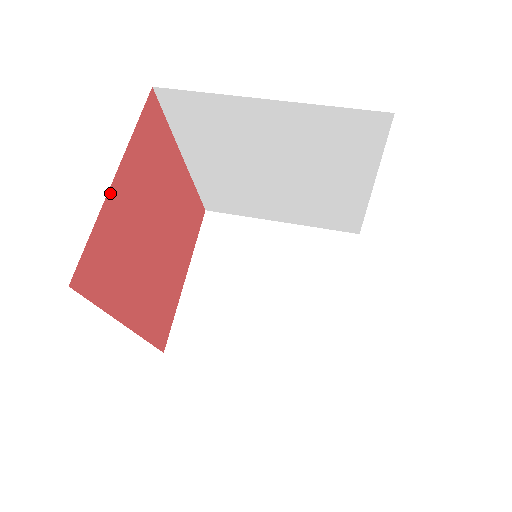
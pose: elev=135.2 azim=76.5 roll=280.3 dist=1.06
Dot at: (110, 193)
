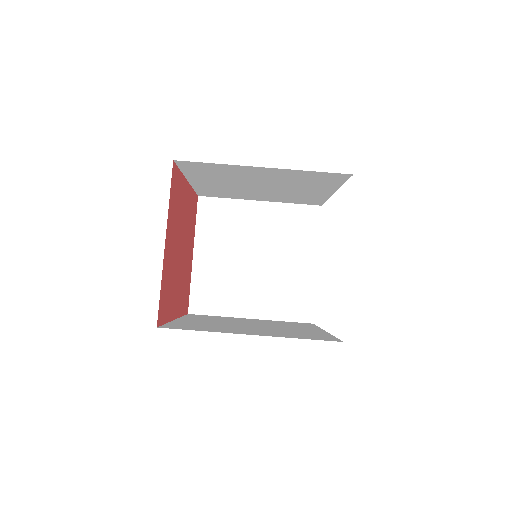
Dot at: (164, 255)
